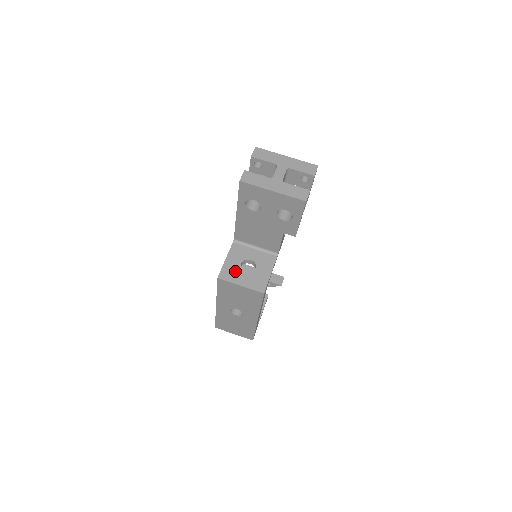
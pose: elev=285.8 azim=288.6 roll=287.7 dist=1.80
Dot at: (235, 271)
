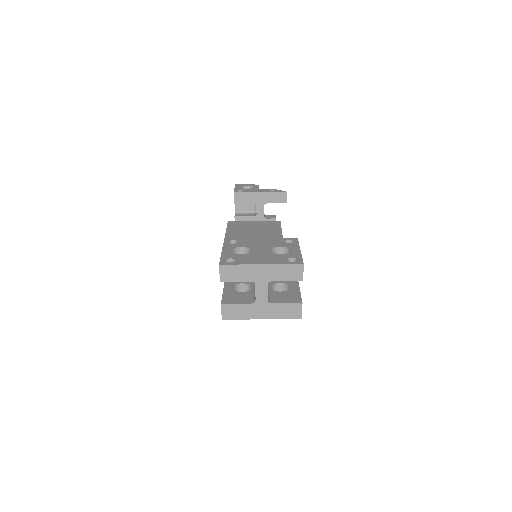
Dot at: occluded
